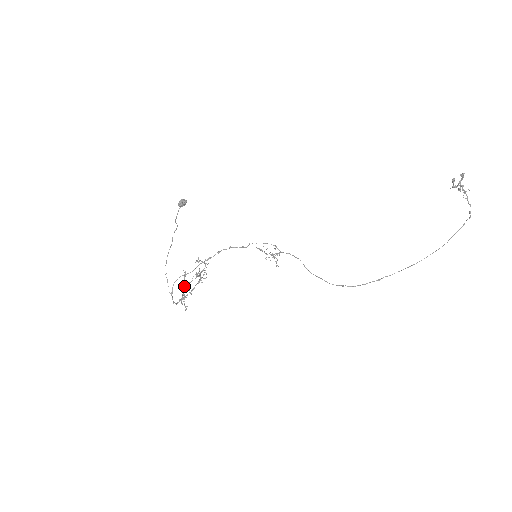
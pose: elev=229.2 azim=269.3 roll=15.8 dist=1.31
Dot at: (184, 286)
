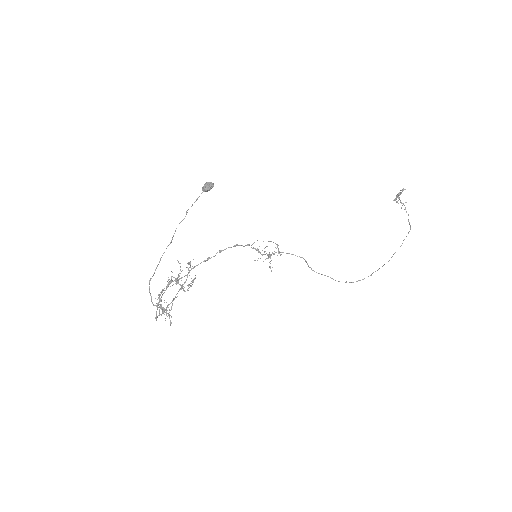
Dot at: occluded
